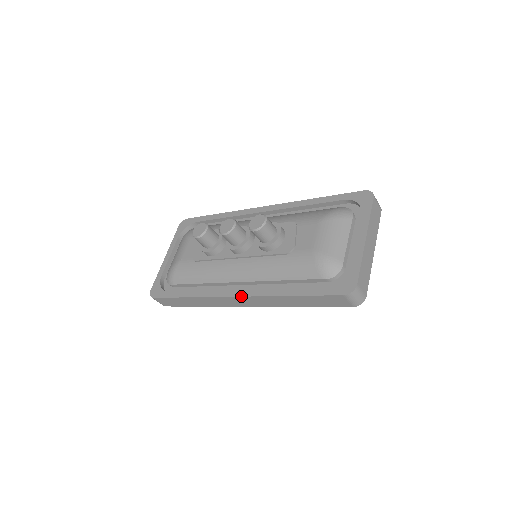
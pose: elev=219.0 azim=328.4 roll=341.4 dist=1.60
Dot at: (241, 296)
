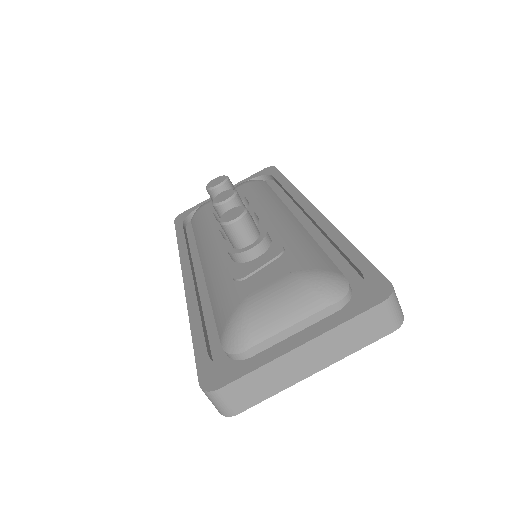
Dot at: (184, 283)
